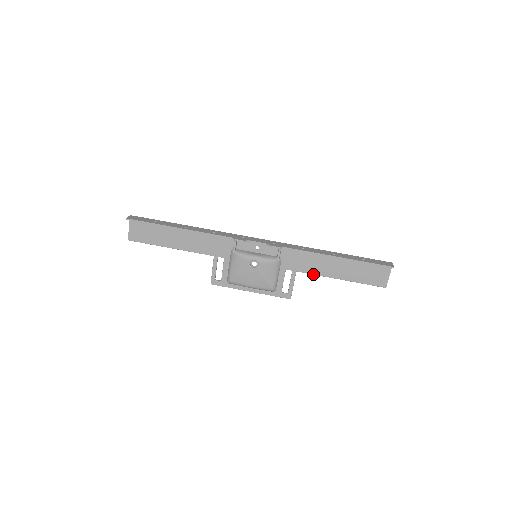
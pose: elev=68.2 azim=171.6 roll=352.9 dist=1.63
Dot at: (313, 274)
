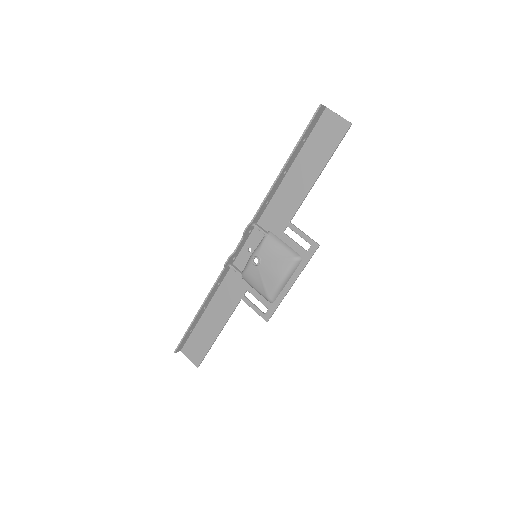
Dot at: (300, 205)
